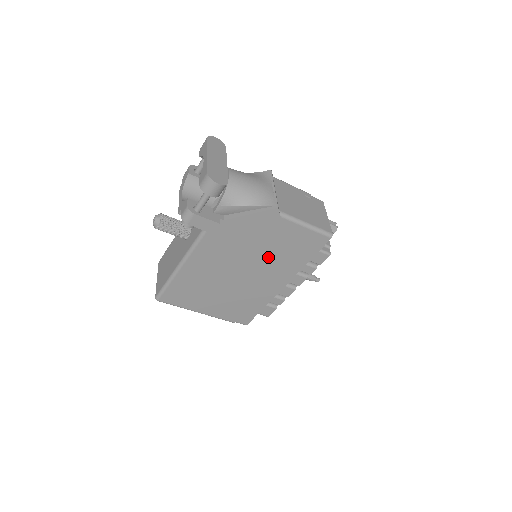
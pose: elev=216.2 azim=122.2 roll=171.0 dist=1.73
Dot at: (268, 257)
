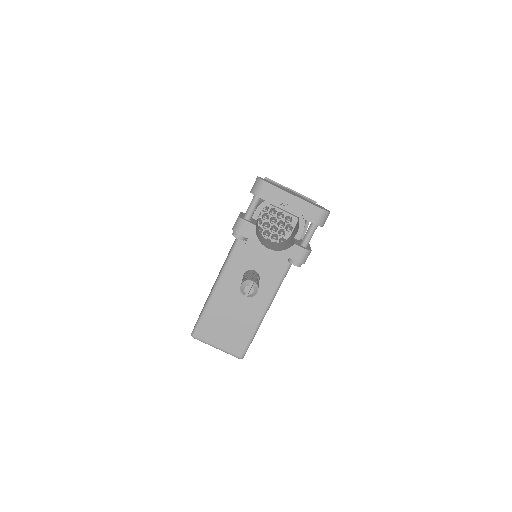
Dot at: occluded
